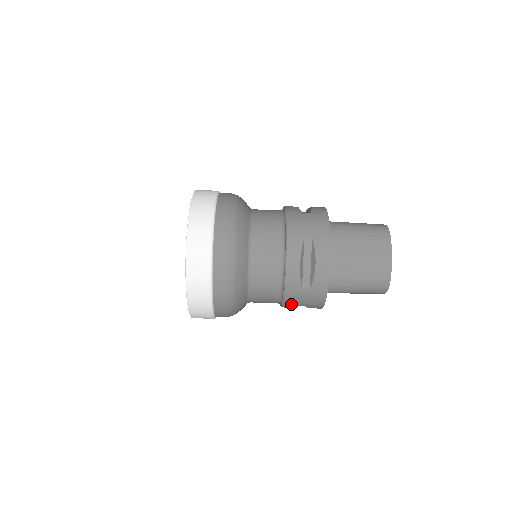
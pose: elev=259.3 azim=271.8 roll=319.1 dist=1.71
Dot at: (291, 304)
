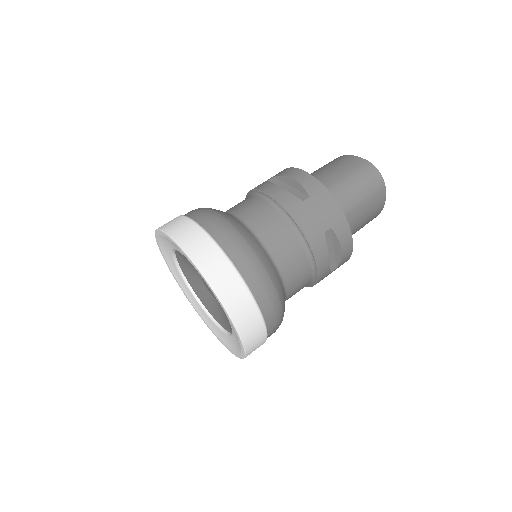
Dot at: (314, 232)
